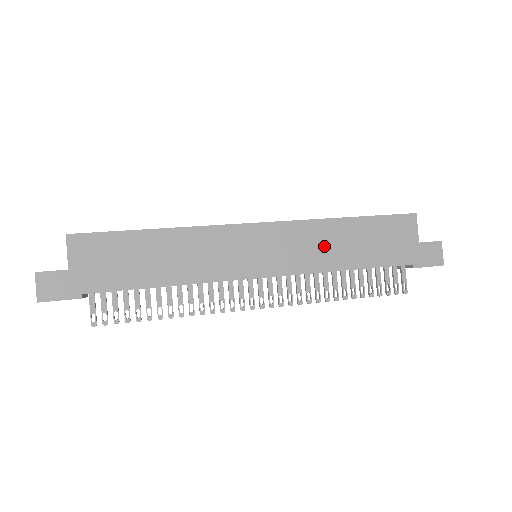
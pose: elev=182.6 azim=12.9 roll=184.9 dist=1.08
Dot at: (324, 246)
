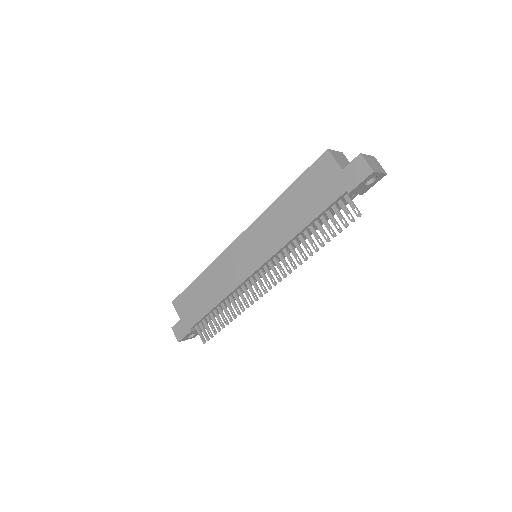
Dot at: (279, 224)
